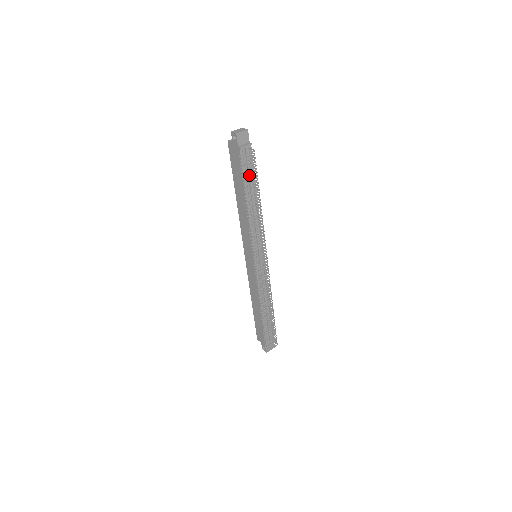
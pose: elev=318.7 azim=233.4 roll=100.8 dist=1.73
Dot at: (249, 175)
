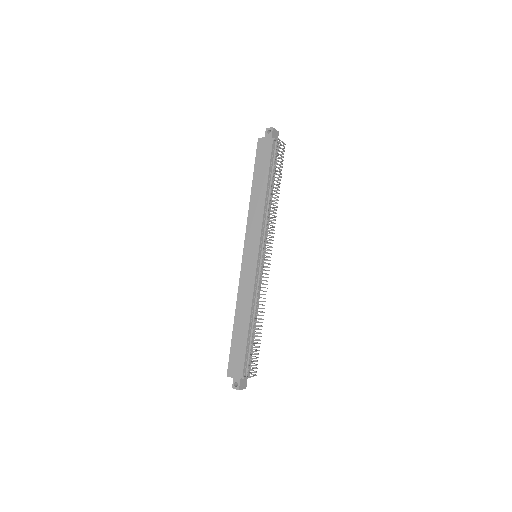
Dot at: occluded
